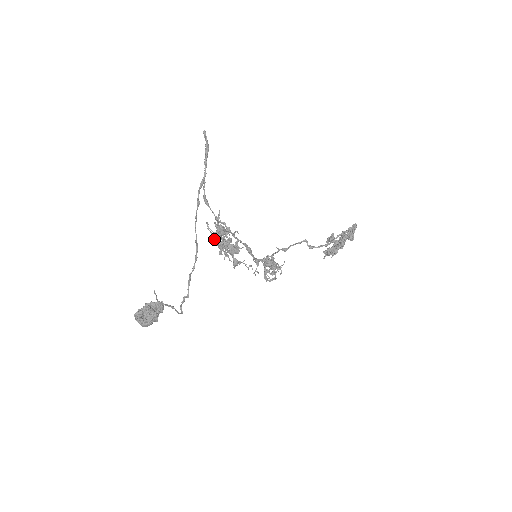
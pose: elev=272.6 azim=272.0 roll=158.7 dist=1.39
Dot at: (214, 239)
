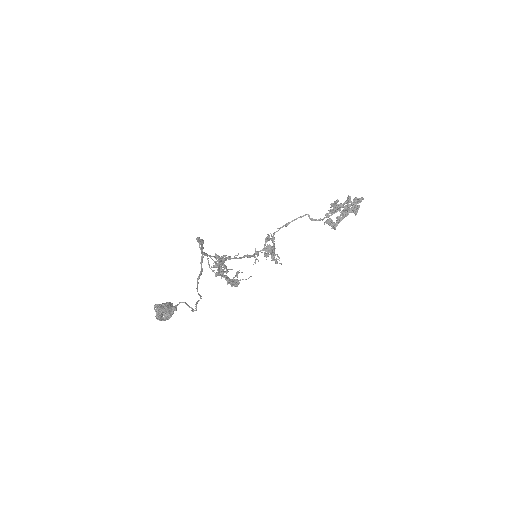
Dot at: (216, 267)
